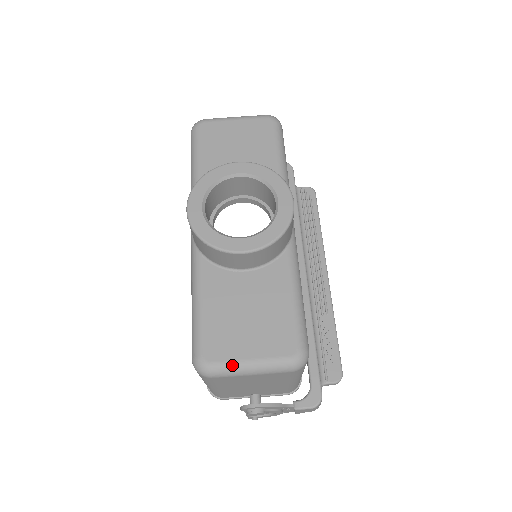
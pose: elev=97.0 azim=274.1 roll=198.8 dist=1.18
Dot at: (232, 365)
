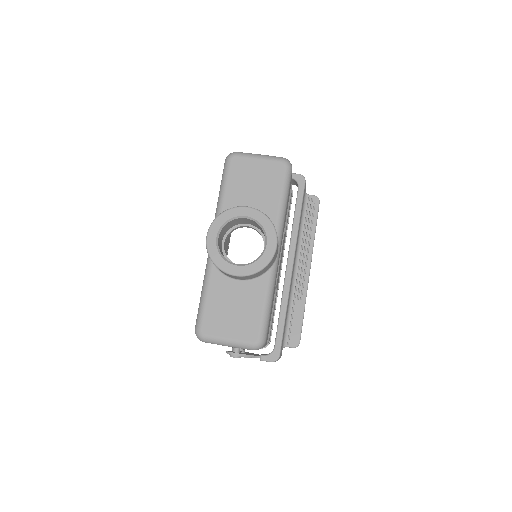
Dot at: (217, 339)
